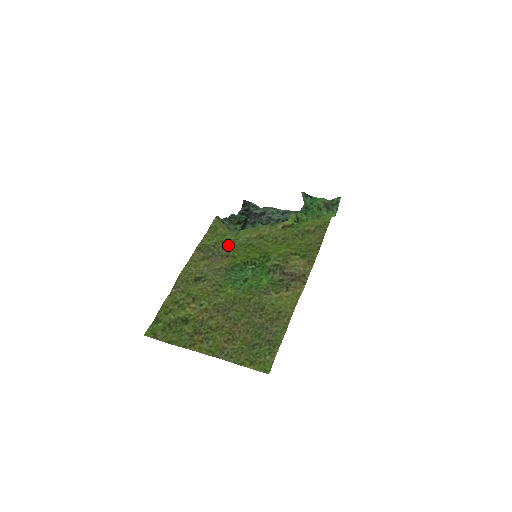
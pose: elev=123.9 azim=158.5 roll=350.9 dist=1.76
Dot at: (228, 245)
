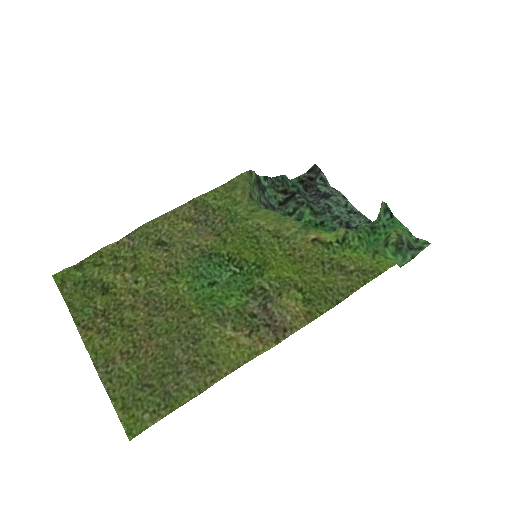
Dot at: (231, 220)
